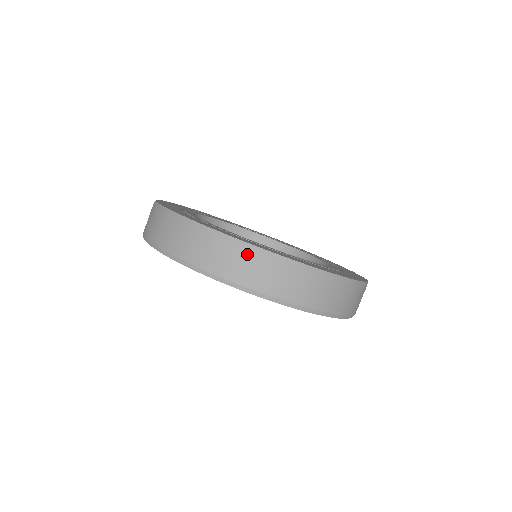
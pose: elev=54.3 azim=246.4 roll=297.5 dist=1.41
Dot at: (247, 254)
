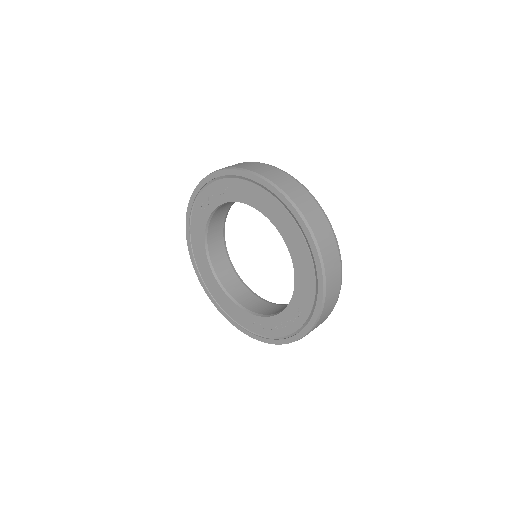
Dot at: (308, 195)
